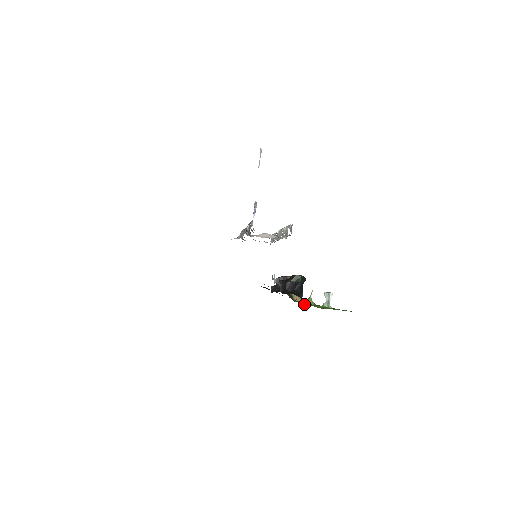
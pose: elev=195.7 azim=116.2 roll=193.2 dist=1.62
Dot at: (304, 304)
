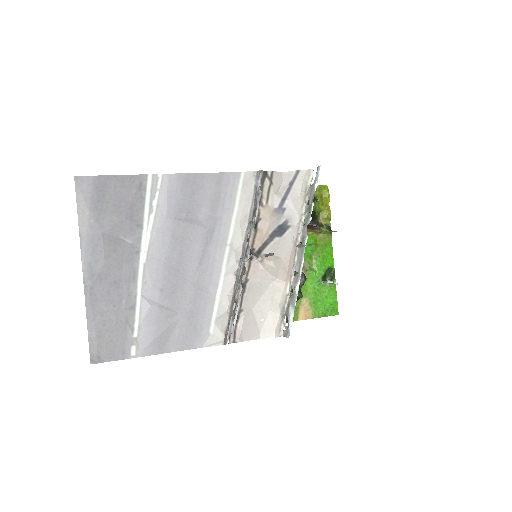
Dot at: (306, 260)
